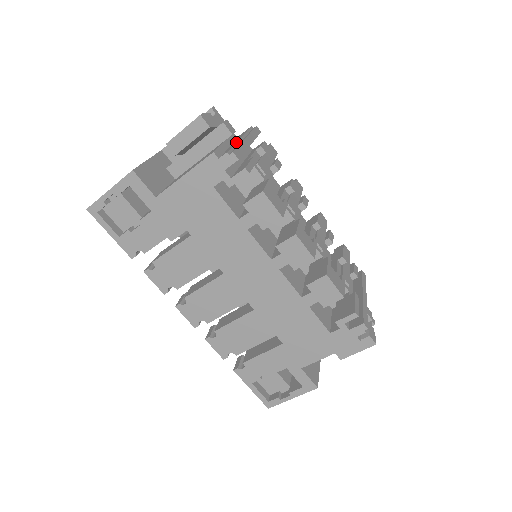
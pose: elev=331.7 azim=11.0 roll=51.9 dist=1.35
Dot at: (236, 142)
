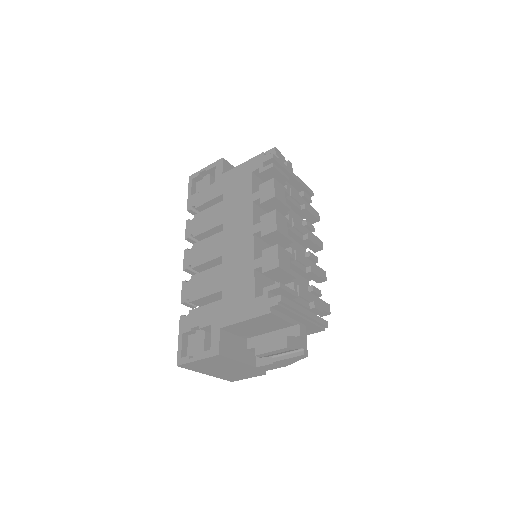
Dot at: occluded
